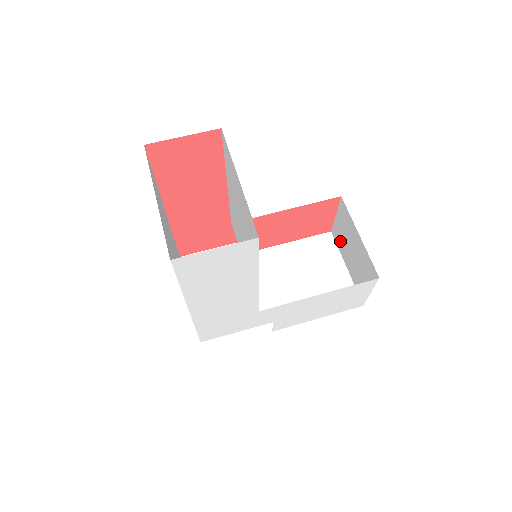
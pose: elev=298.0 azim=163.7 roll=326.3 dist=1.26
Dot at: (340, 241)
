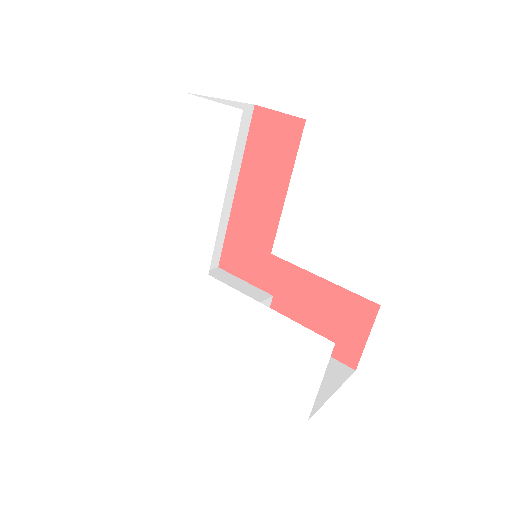
Dot at: occluded
